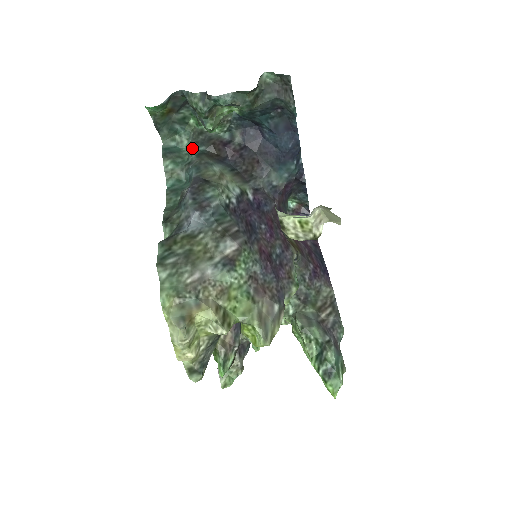
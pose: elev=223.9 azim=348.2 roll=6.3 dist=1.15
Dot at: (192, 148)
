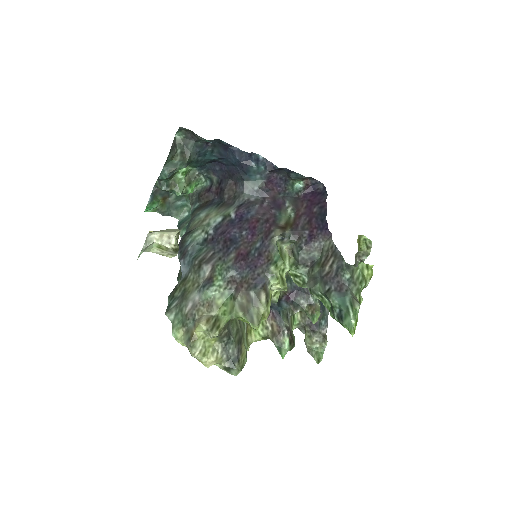
Dot at: (191, 210)
